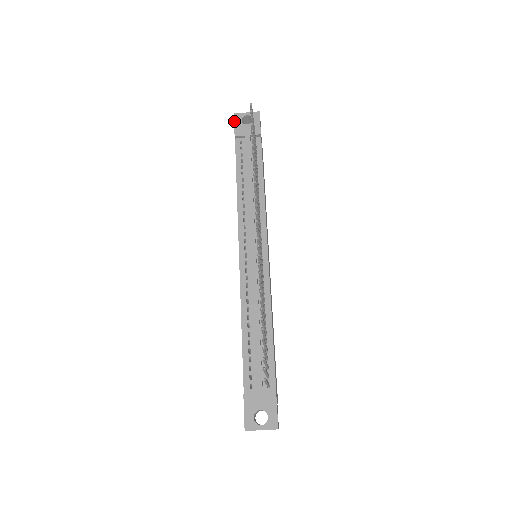
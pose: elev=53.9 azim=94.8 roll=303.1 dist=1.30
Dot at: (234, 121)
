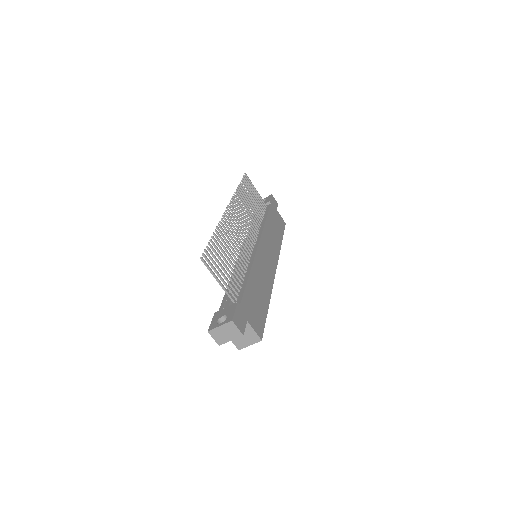
Dot at: occluded
